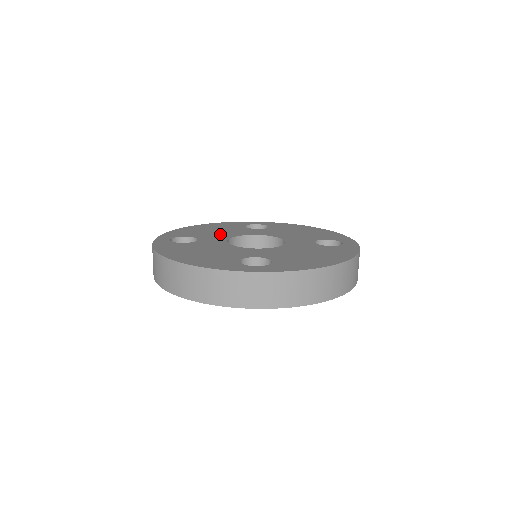
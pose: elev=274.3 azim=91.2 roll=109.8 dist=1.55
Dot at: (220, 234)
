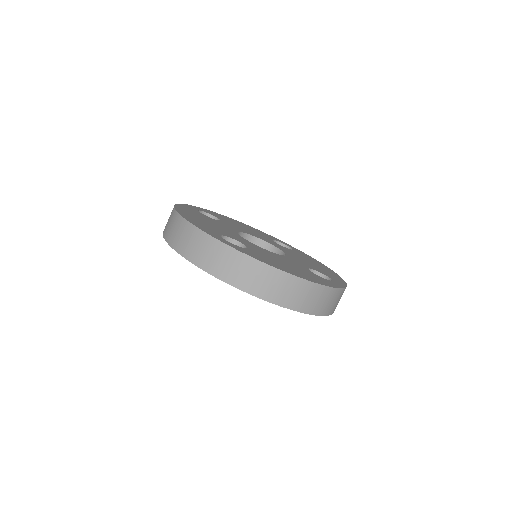
Dot at: (243, 229)
